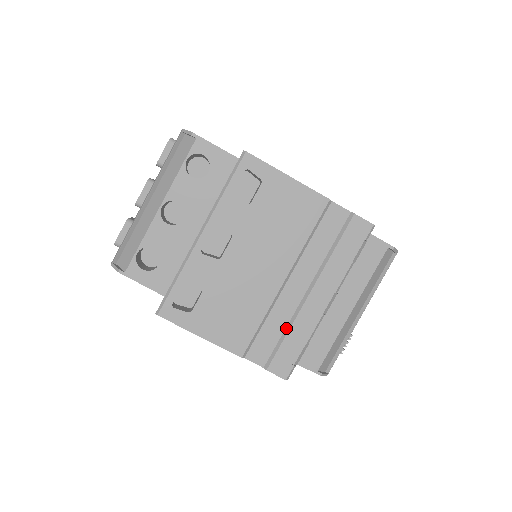
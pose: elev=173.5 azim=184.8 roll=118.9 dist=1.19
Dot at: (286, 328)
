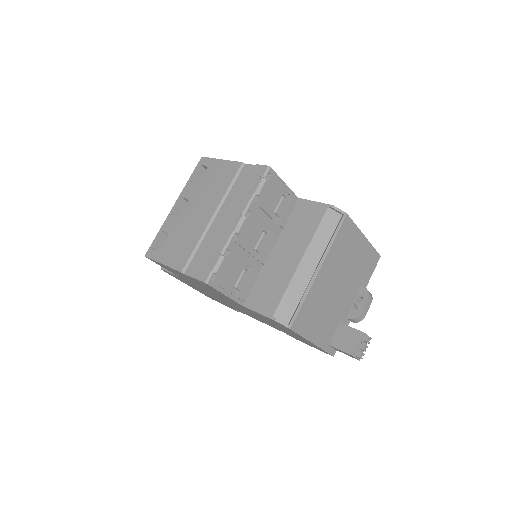
Dot at: (211, 247)
